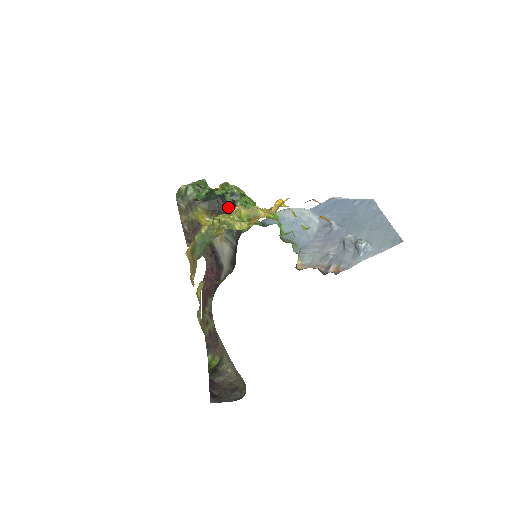
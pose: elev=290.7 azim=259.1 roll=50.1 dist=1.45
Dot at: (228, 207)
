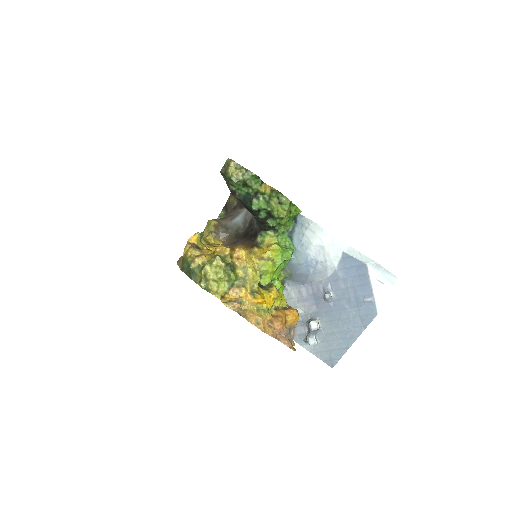
Dot at: (257, 219)
